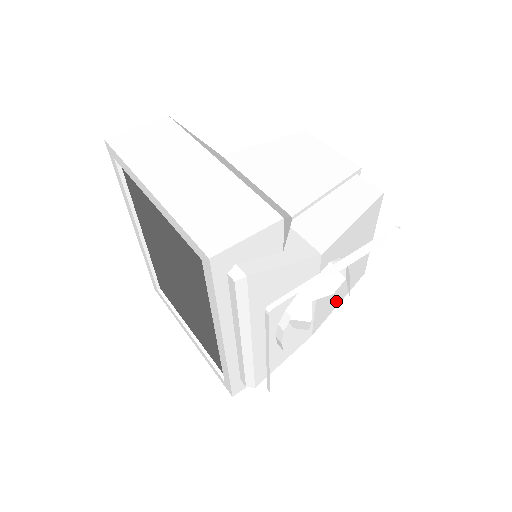
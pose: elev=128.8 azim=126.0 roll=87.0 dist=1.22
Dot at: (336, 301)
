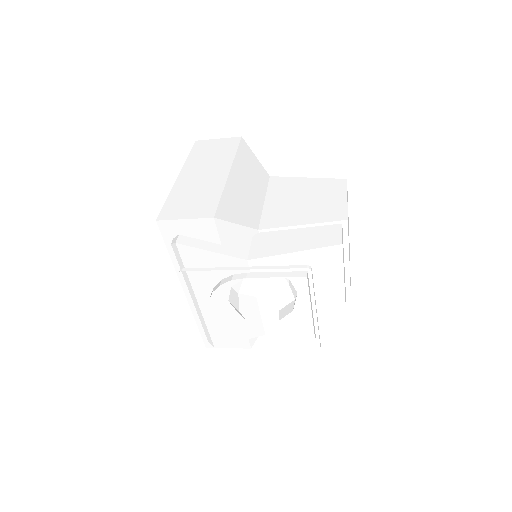
Dot at: (298, 321)
